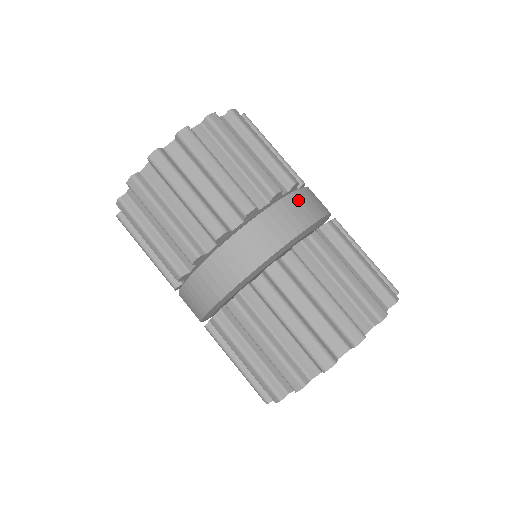
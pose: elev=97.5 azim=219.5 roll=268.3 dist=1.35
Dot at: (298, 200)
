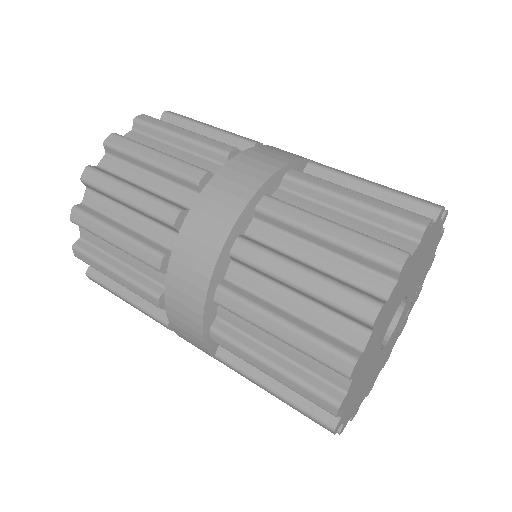
Dot at: (233, 171)
